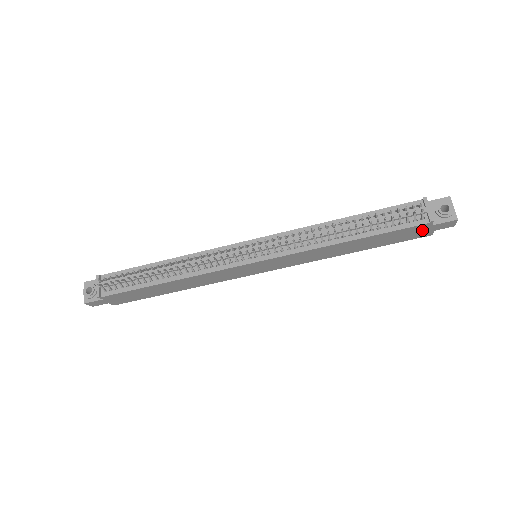
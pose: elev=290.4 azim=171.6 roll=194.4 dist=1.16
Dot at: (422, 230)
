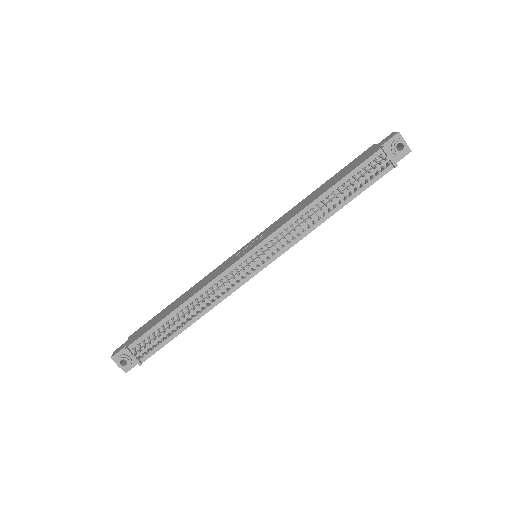
Dot at: occluded
